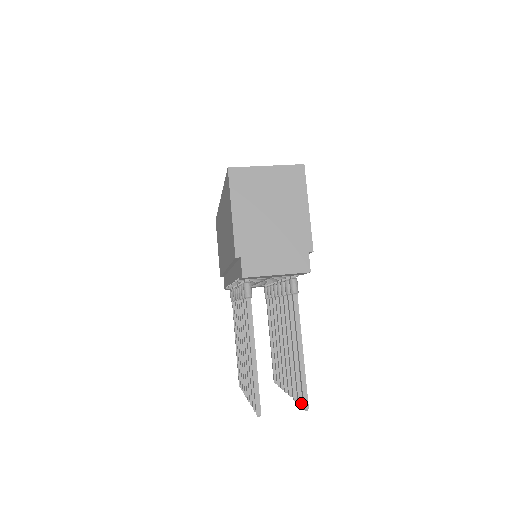
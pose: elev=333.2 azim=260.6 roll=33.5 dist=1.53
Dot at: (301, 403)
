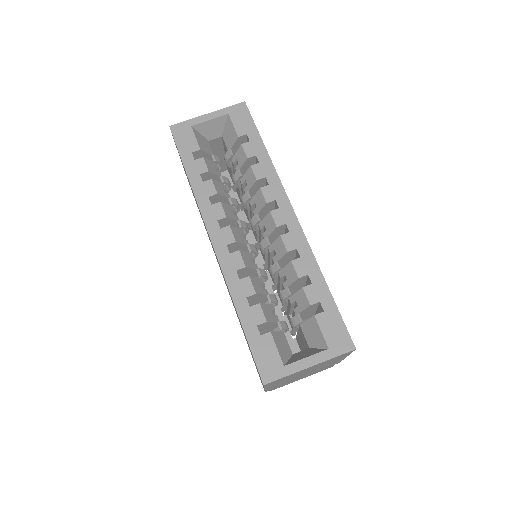
Dot at: occluded
